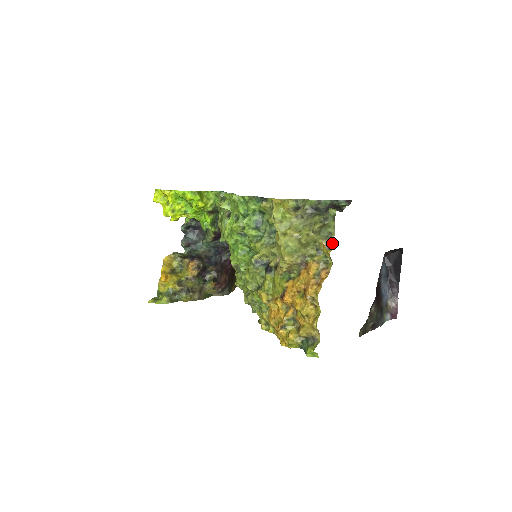
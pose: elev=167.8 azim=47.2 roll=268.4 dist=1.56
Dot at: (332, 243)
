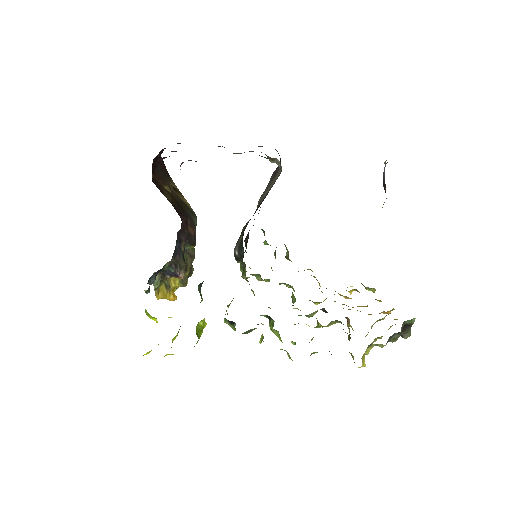
Dot at: occluded
